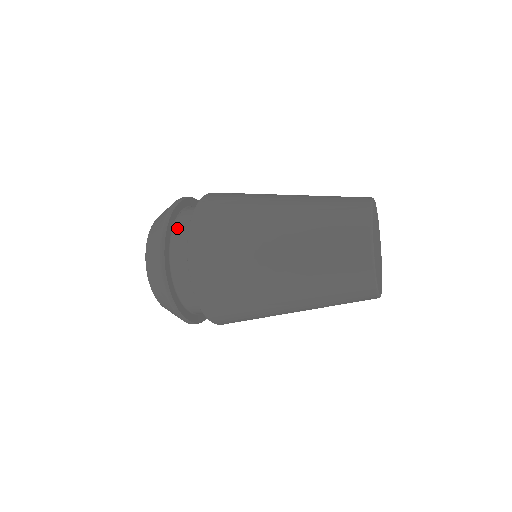
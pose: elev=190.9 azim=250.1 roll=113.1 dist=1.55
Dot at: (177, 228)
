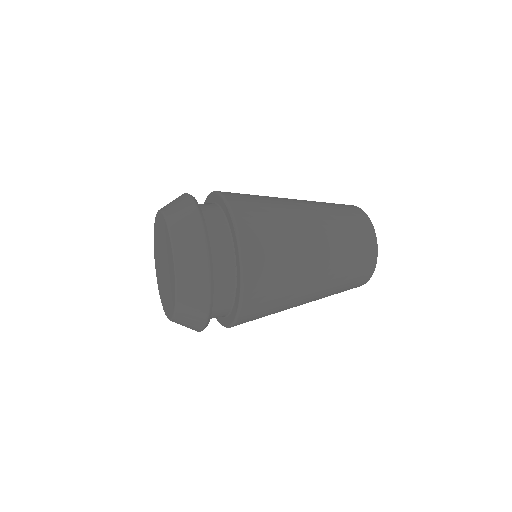
Dot at: (216, 288)
